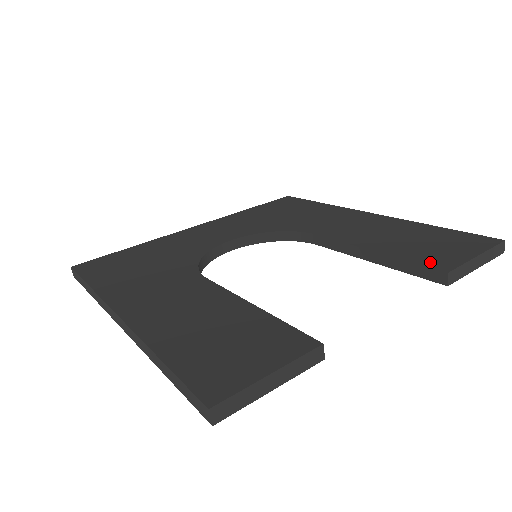
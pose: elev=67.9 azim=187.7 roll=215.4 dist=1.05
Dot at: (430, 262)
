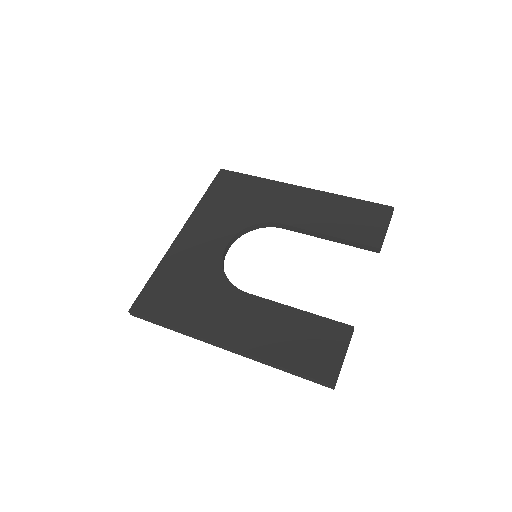
Dot at: (367, 240)
